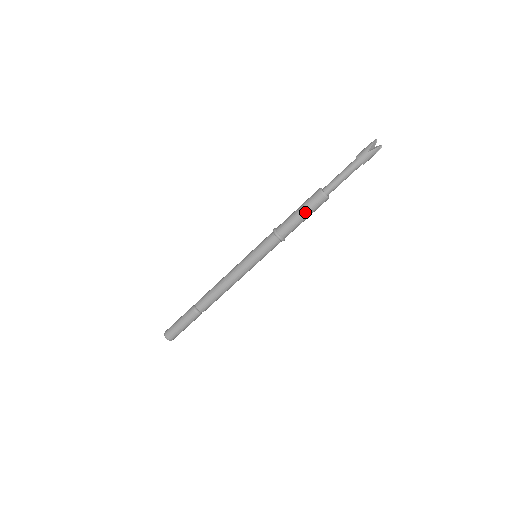
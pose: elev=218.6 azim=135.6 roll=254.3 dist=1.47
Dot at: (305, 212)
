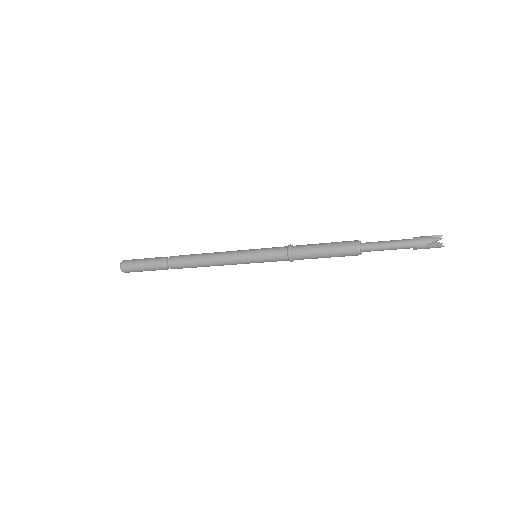
Dot at: (330, 254)
